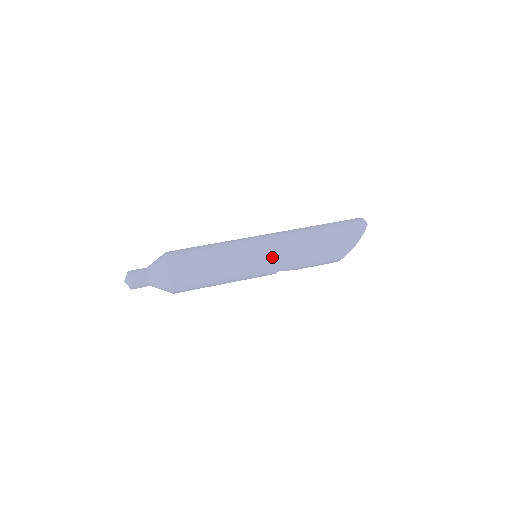
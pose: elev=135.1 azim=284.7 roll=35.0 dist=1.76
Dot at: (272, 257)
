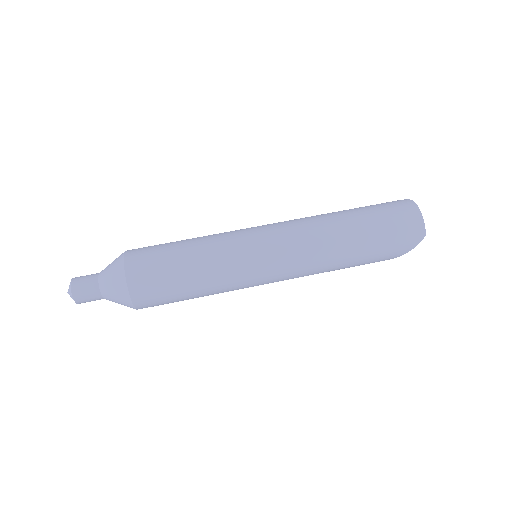
Dot at: (279, 279)
